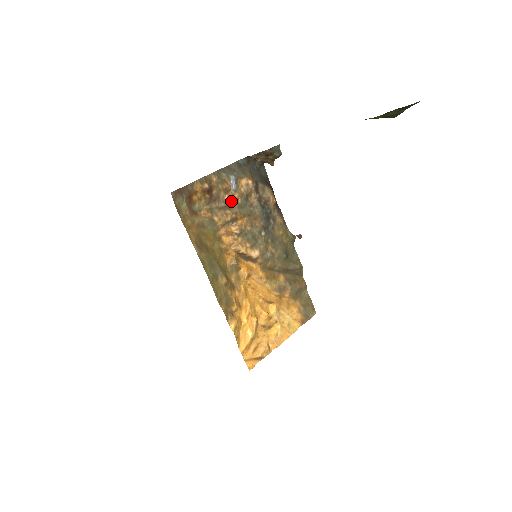
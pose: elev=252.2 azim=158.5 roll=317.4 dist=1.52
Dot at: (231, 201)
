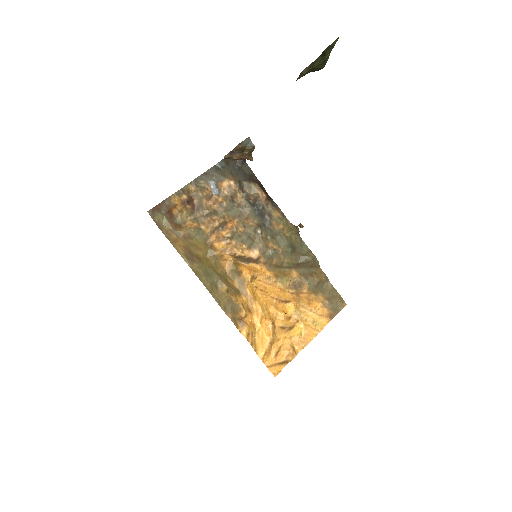
Dot at: (215, 206)
